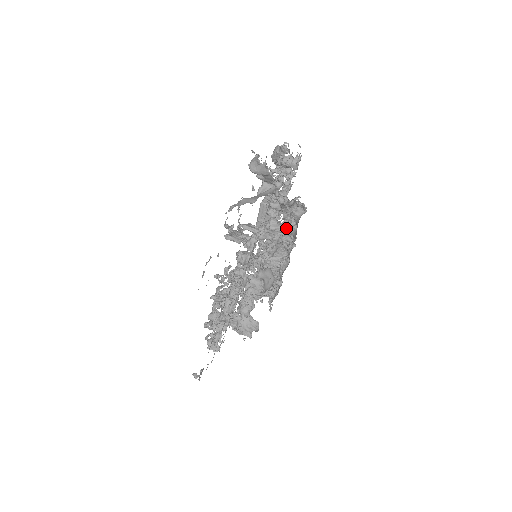
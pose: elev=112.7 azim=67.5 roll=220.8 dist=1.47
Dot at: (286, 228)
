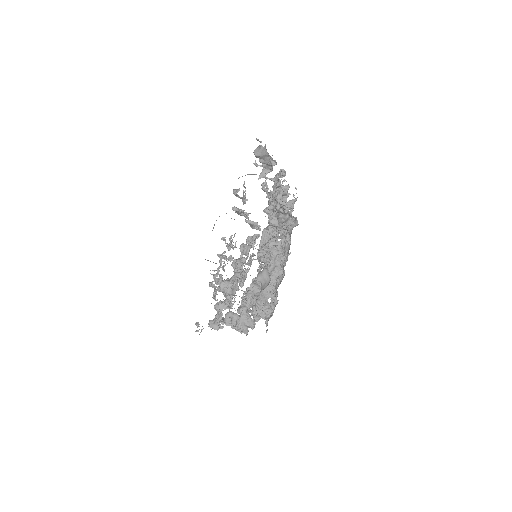
Dot at: (282, 245)
